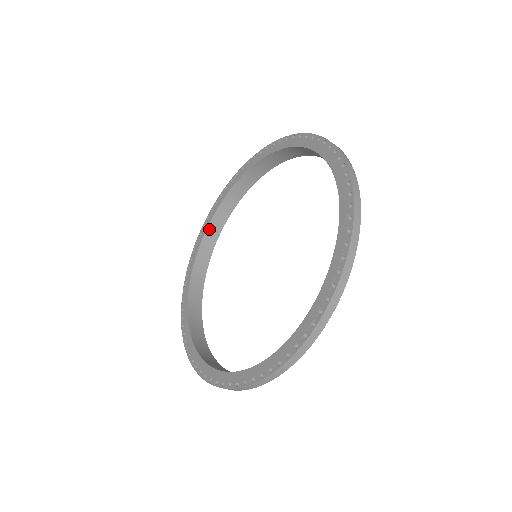
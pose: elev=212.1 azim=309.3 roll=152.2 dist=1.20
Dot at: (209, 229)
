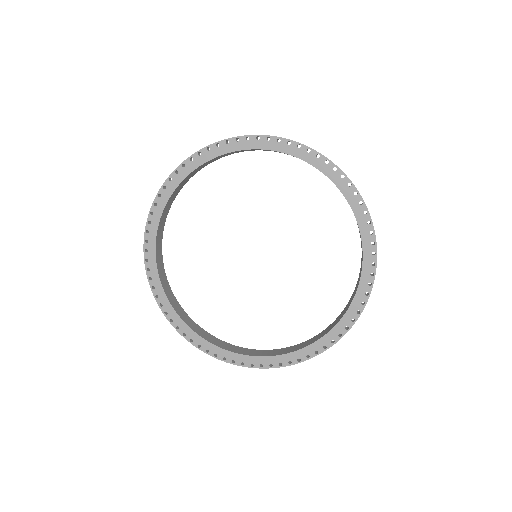
Dot at: (165, 209)
